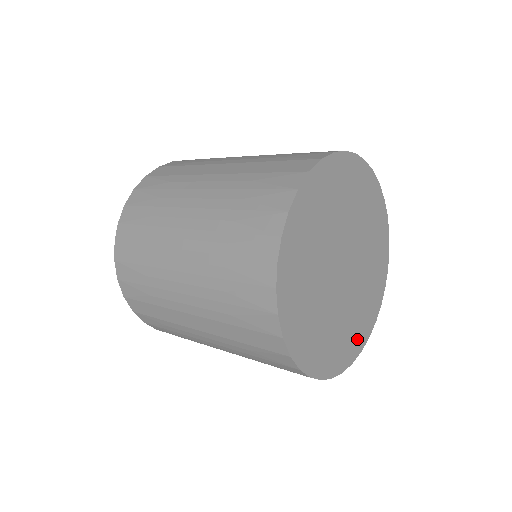
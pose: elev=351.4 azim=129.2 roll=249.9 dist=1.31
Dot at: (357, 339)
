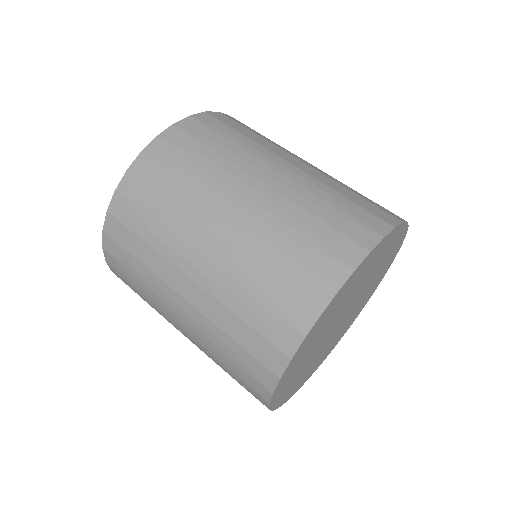
Dot at: (368, 297)
